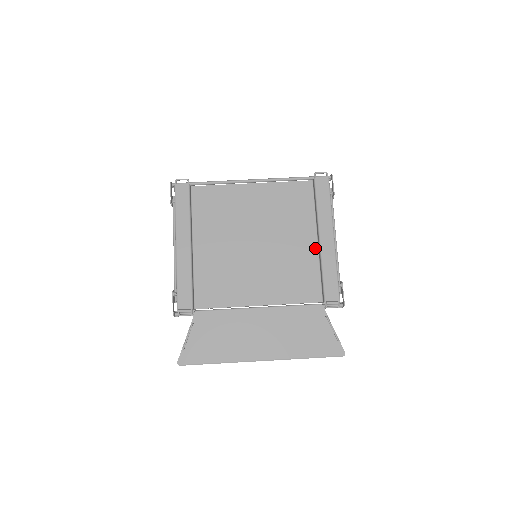
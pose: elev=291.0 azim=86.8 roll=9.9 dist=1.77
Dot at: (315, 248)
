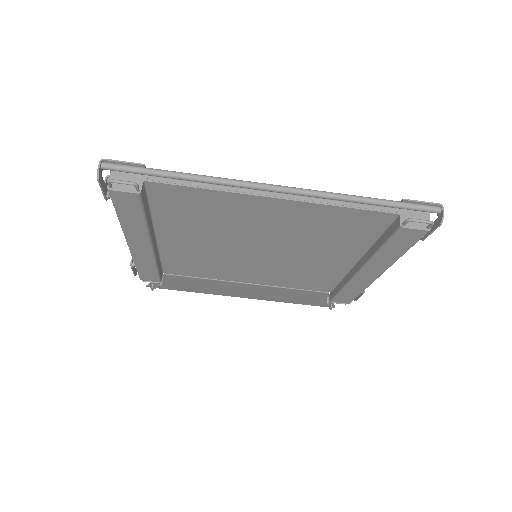
Dot at: (348, 266)
